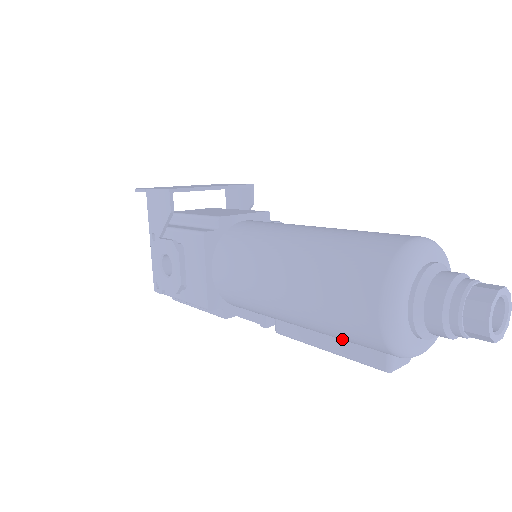
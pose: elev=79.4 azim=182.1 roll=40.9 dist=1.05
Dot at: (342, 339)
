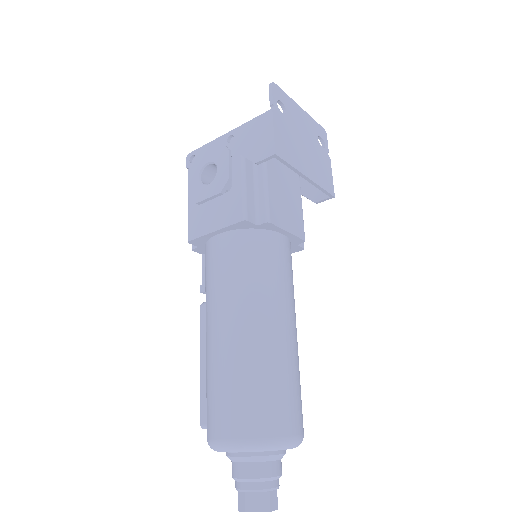
Dot at: occluded
